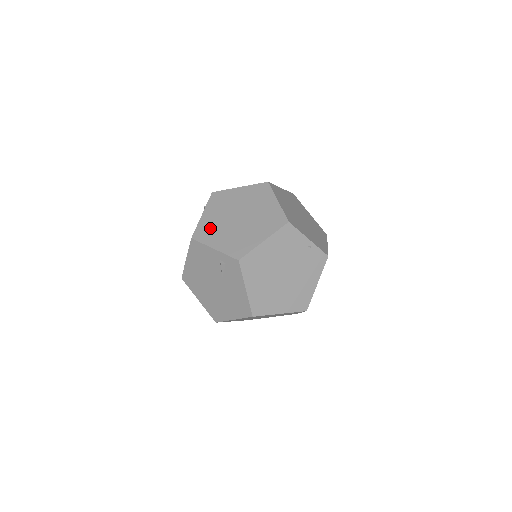
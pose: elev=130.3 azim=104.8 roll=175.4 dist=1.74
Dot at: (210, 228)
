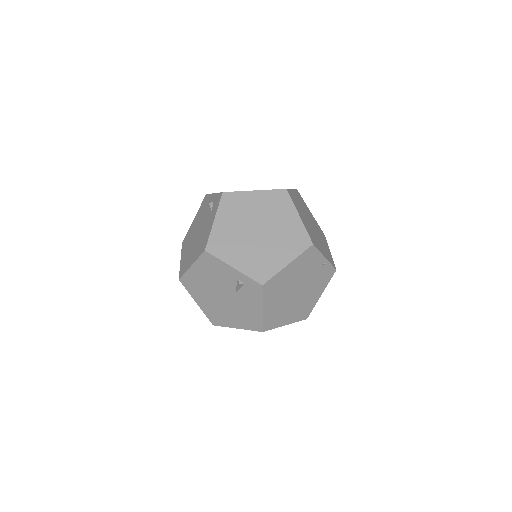
Dot at: (226, 240)
